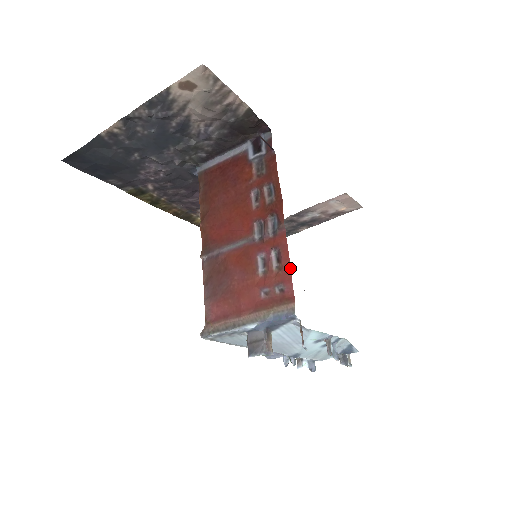
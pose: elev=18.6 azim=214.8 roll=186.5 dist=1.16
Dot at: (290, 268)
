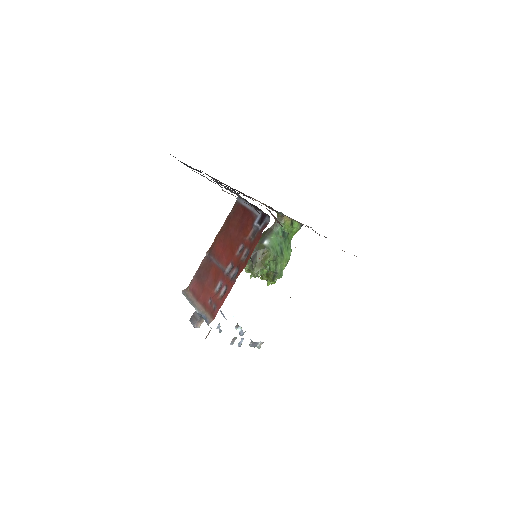
Dot at: occluded
